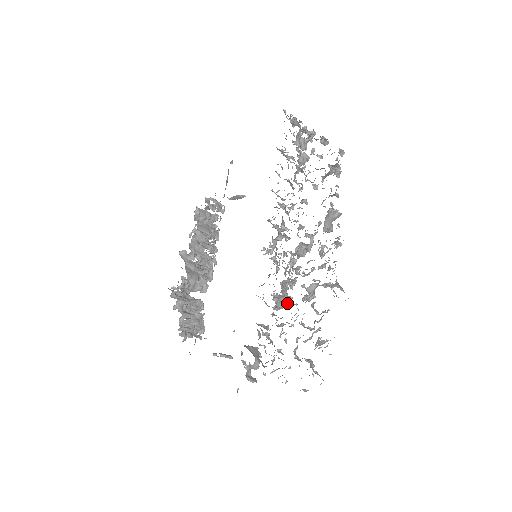
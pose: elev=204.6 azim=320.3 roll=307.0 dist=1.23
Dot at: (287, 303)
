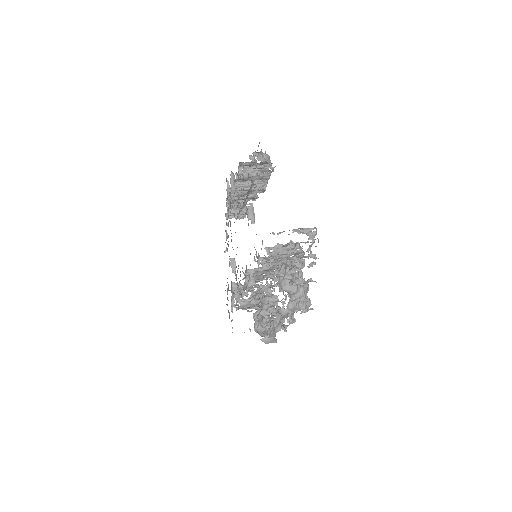
Dot at: occluded
